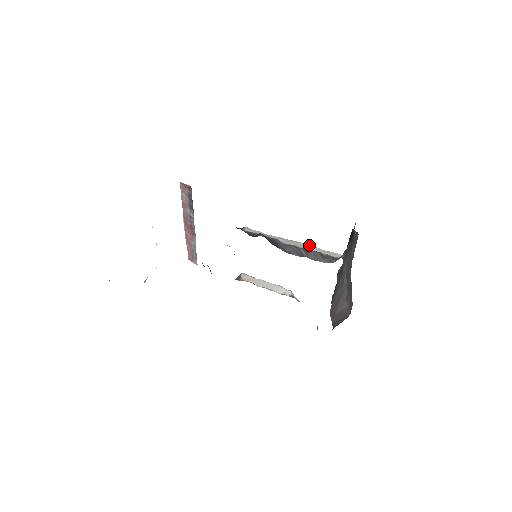
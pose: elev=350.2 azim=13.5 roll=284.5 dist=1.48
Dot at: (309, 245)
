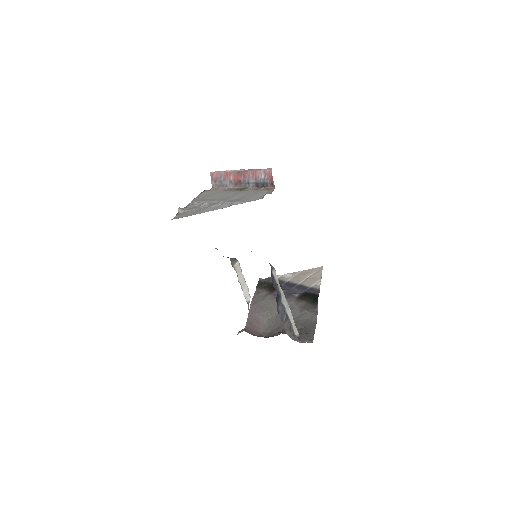
Dot at: (291, 313)
